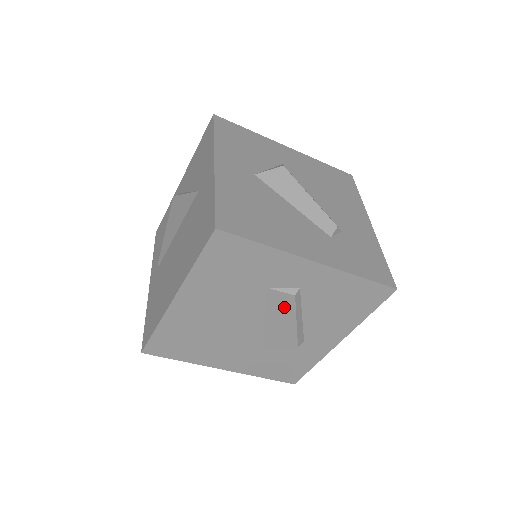
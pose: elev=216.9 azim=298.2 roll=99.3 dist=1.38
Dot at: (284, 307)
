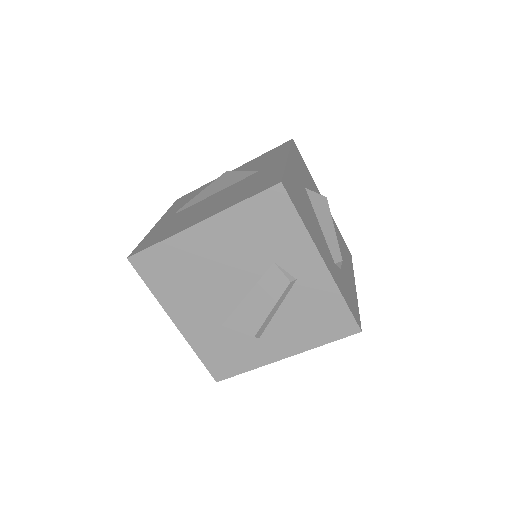
Dot at: (273, 289)
